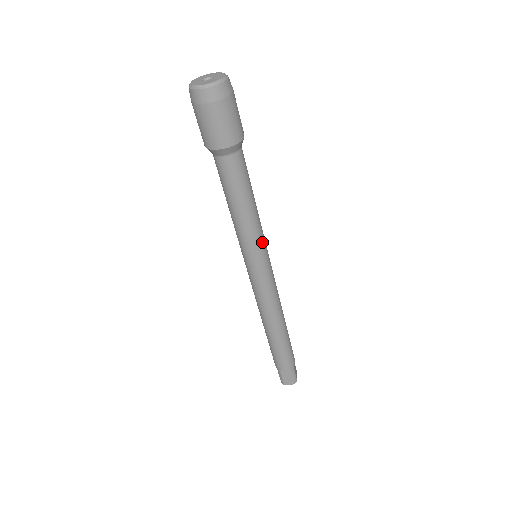
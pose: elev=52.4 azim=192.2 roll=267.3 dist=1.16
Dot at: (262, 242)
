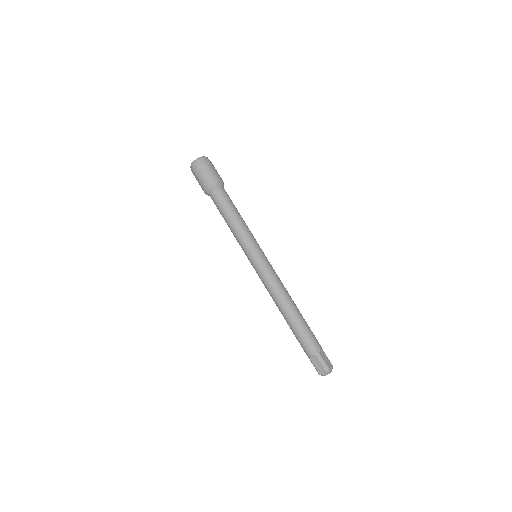
Dot at: (252, 242)
